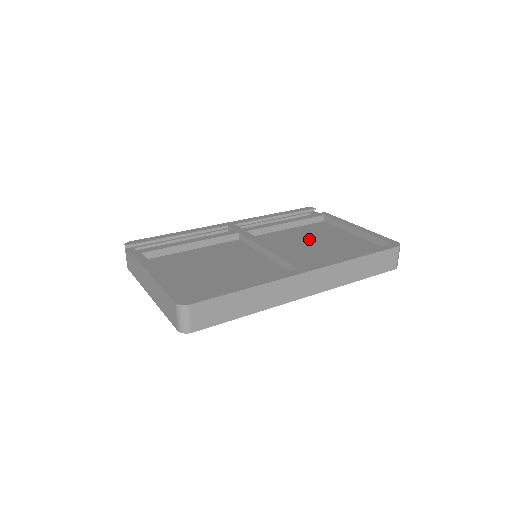
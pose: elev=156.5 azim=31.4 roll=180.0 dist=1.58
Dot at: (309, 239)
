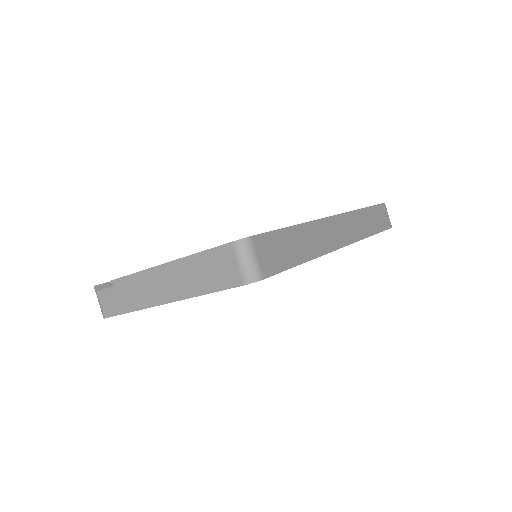
Dot at: occluded
